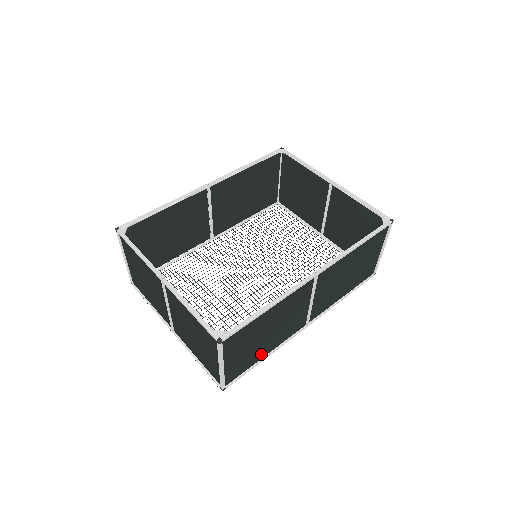
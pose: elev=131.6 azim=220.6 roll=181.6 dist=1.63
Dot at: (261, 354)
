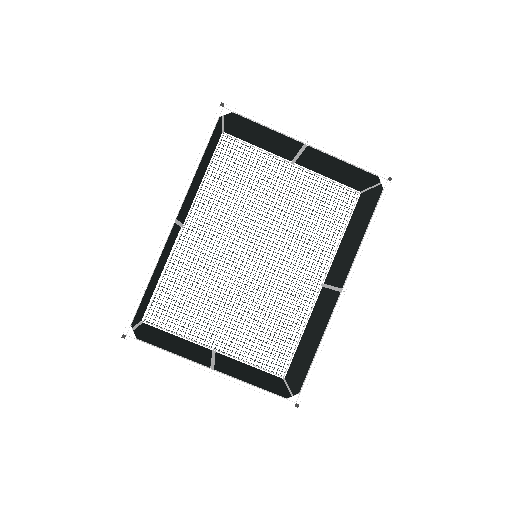
Dot at: (302, 341)
